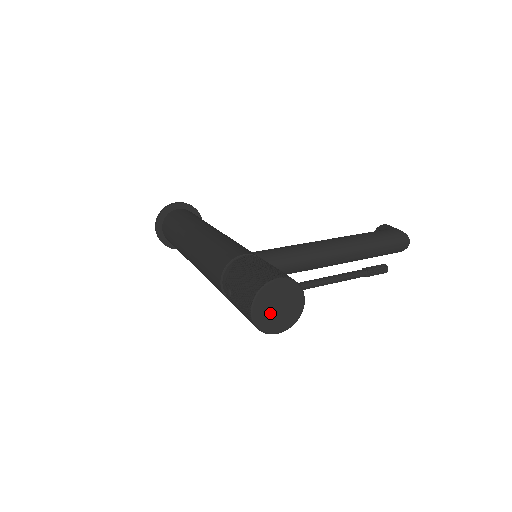
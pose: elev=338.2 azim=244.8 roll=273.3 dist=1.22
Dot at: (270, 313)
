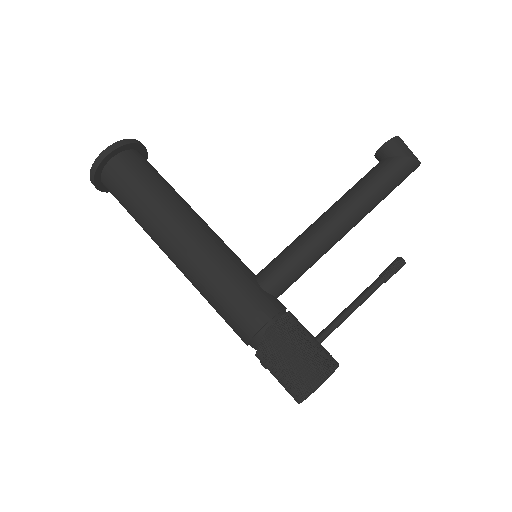
Dot at: occluded
